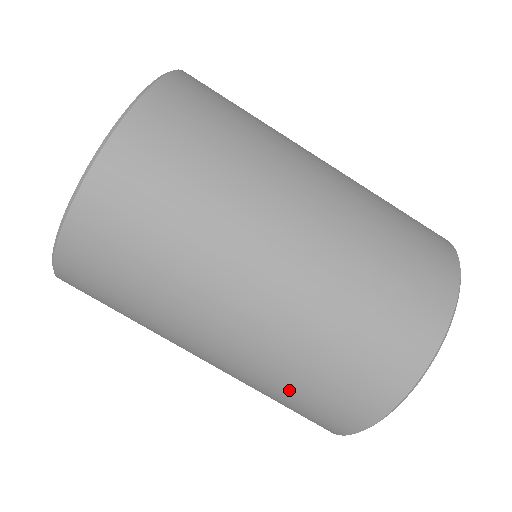
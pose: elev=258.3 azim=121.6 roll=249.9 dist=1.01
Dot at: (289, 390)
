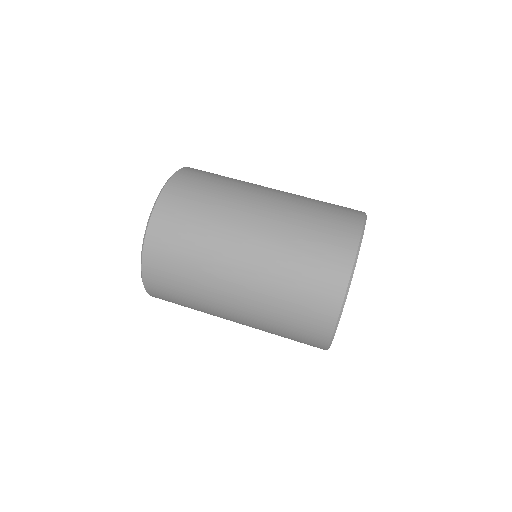
Dot at: (297, 263)
